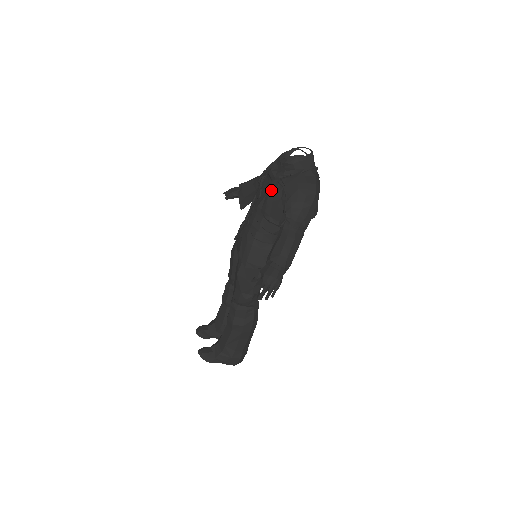
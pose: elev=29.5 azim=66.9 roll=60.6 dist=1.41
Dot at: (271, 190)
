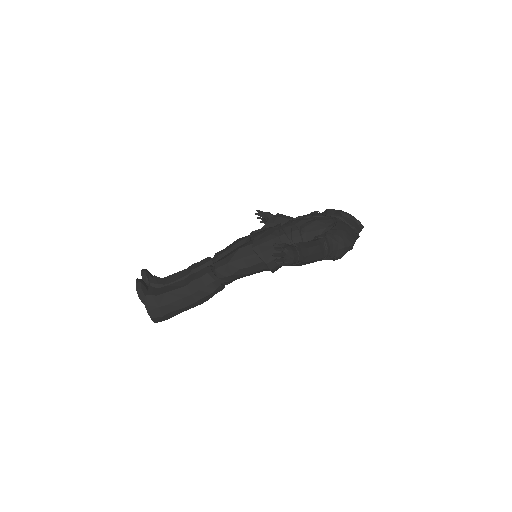
Dot at: (323, 218)
